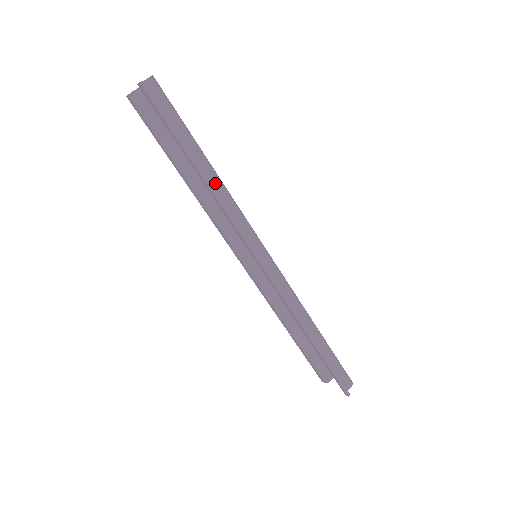
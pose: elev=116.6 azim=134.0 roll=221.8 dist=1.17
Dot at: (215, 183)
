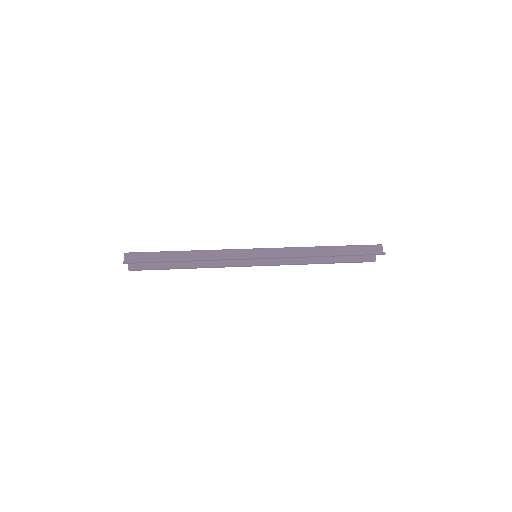
Dot at: (197, 255)
